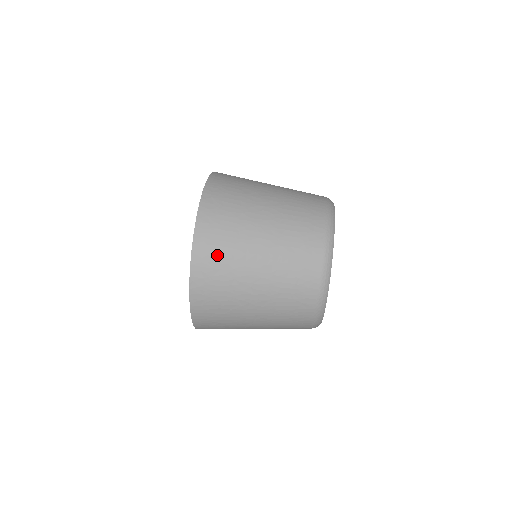
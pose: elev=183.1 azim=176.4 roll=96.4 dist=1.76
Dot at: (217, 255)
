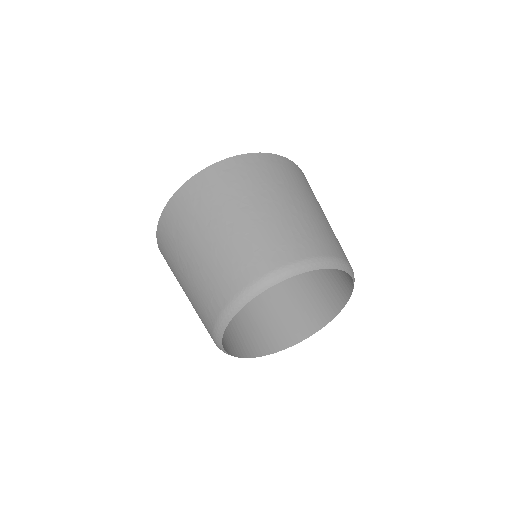
Dot at: (280, 171)
